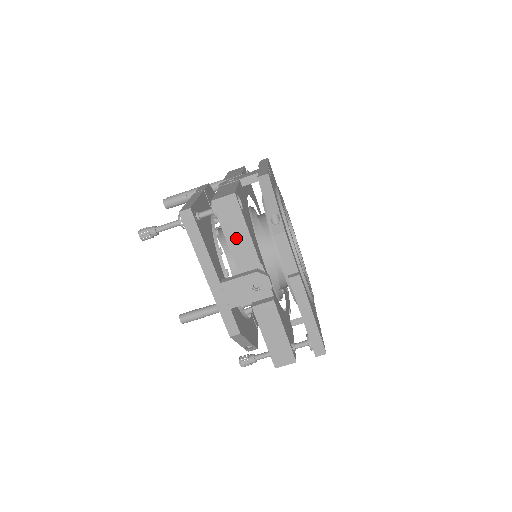
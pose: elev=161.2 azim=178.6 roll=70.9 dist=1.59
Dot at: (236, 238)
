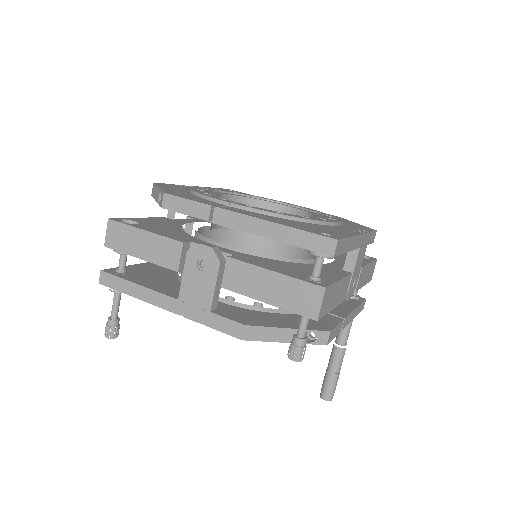
Dot at: (145, 248)
